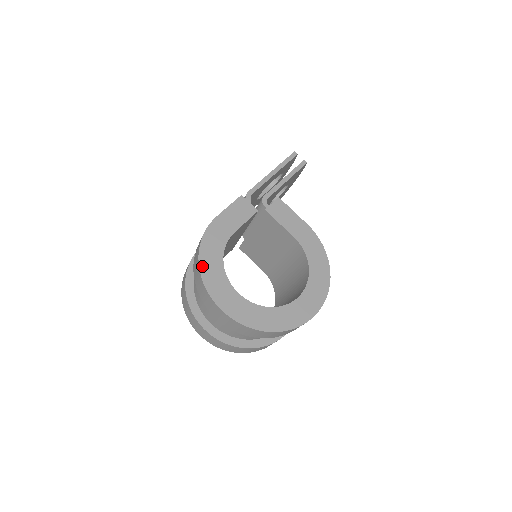
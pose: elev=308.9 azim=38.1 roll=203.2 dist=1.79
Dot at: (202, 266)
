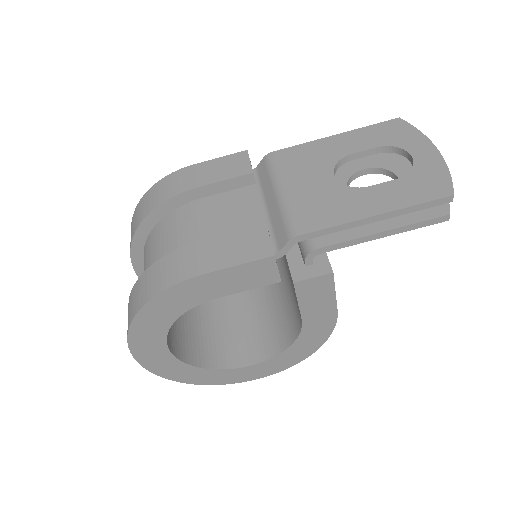
Dot at: (137, 322)
